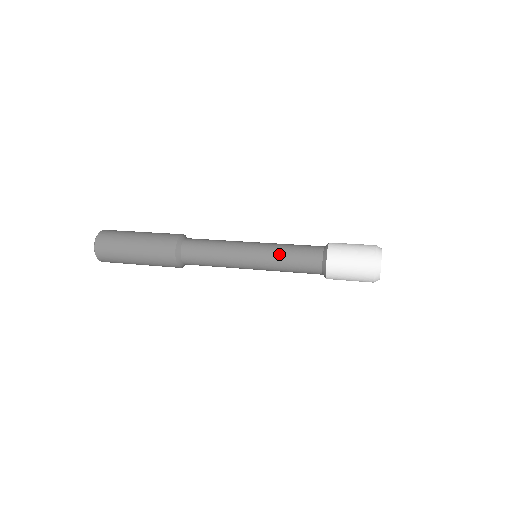
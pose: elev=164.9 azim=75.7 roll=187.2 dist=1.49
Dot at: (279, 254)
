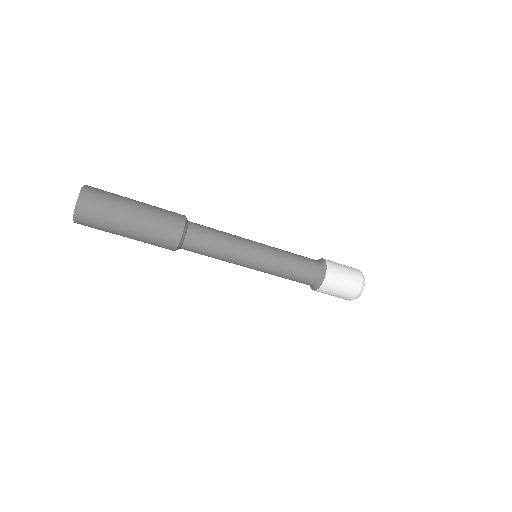
Dot at: (283, 250)
